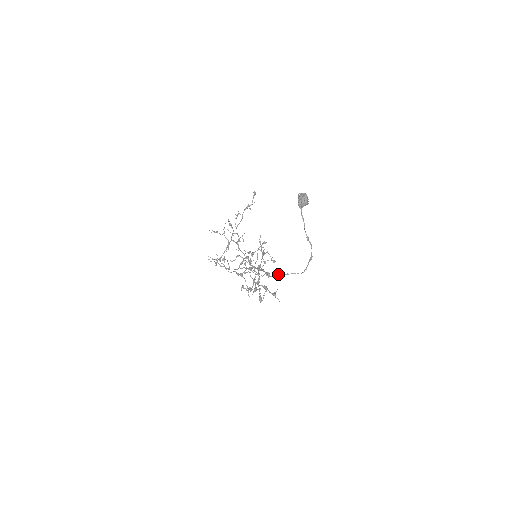
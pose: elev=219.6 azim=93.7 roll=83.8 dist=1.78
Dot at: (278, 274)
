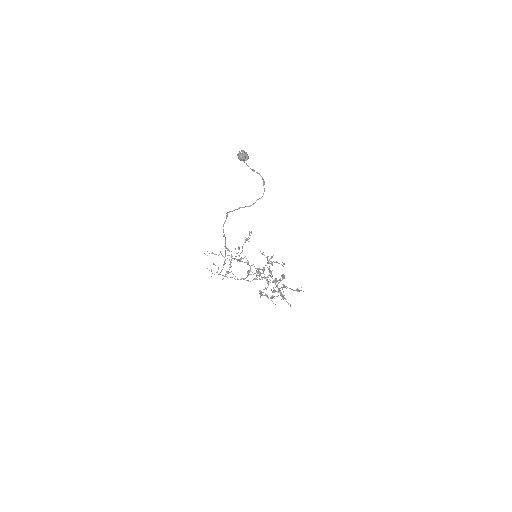
Dot at: (239, 207)
